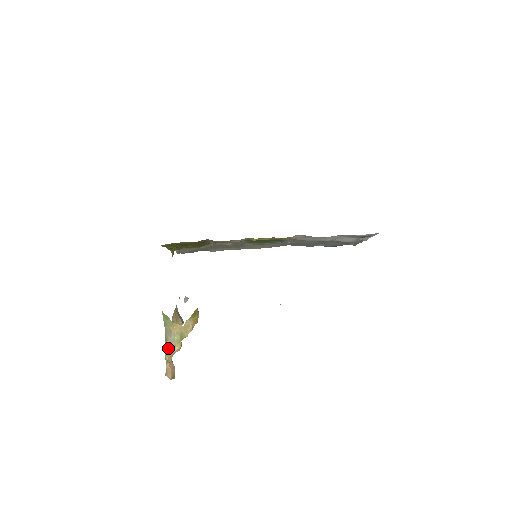
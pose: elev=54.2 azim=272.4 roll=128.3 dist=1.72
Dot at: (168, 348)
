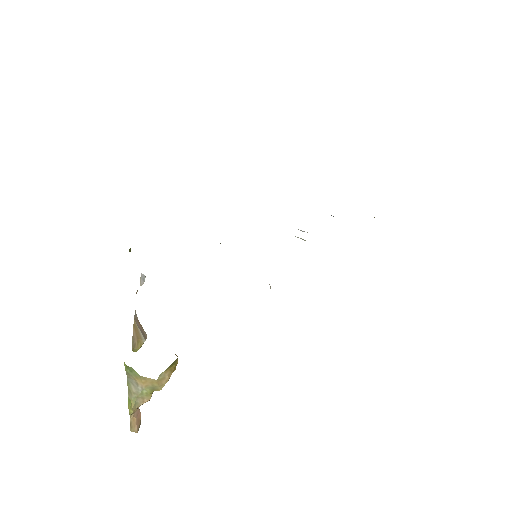
Dot at: (133, 402)
